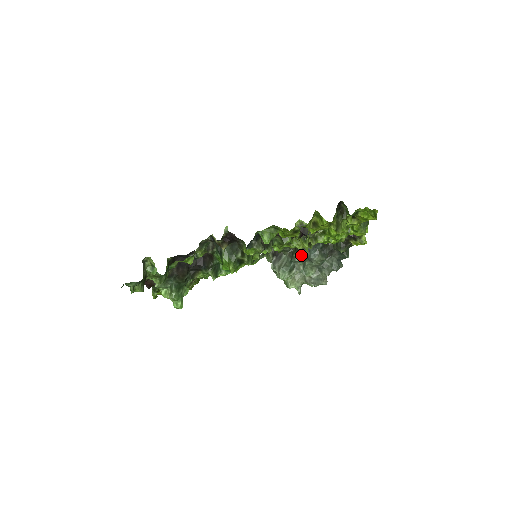
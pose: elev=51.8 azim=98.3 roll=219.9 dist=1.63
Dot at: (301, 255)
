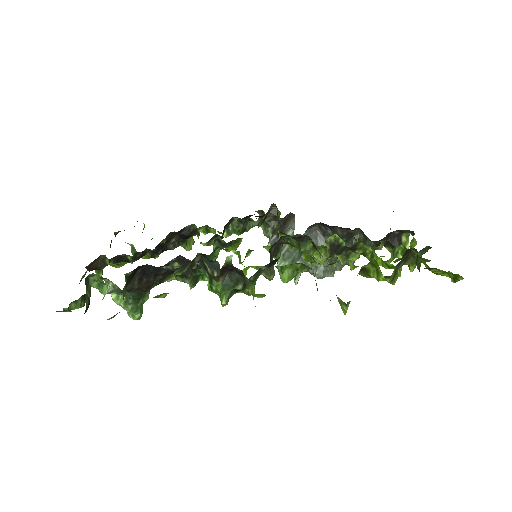
Dot at: occluded
